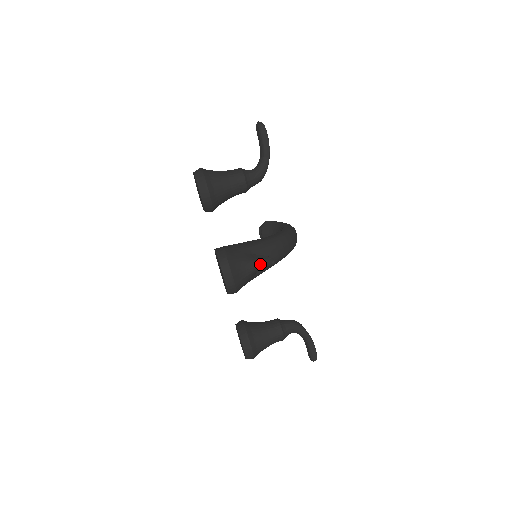
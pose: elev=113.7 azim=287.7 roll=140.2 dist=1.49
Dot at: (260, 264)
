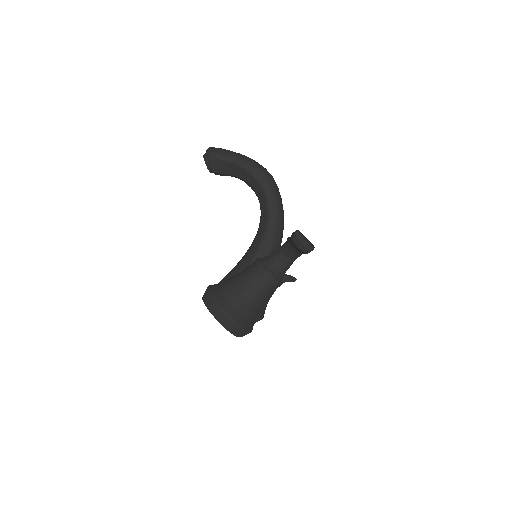
Dot at: occluded
